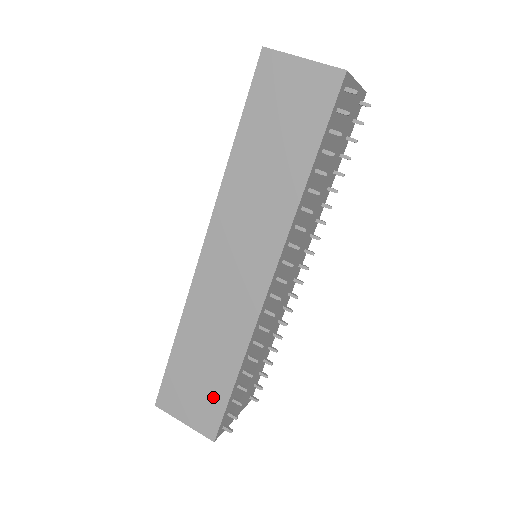
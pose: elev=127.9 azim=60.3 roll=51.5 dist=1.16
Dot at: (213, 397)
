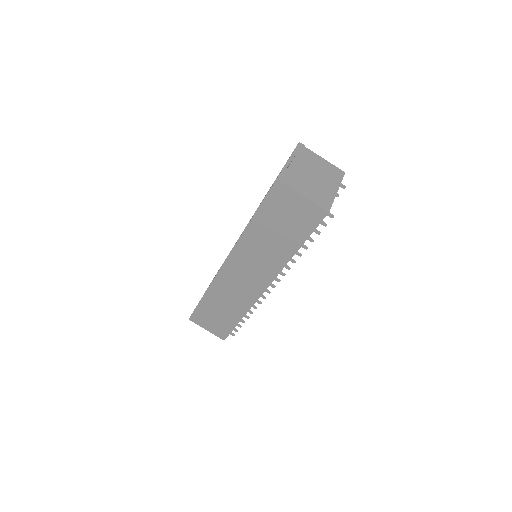
Dot at: (225, 325)
